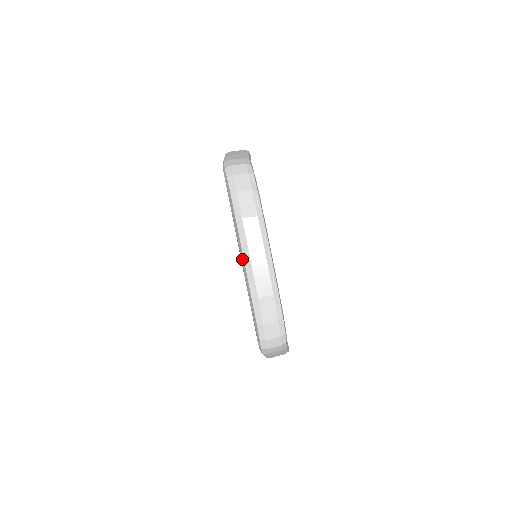
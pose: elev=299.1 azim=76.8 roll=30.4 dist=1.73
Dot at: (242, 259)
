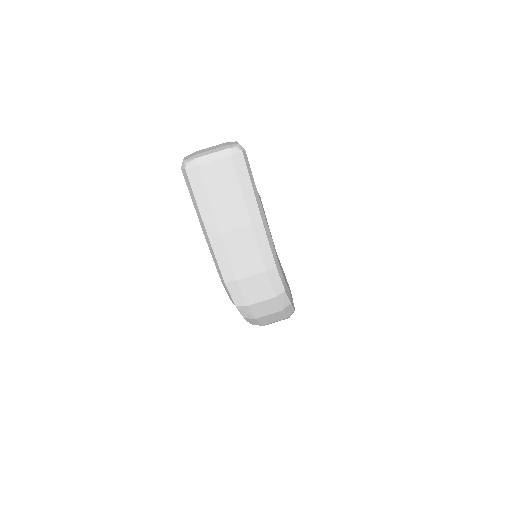
Dot at: occluded
